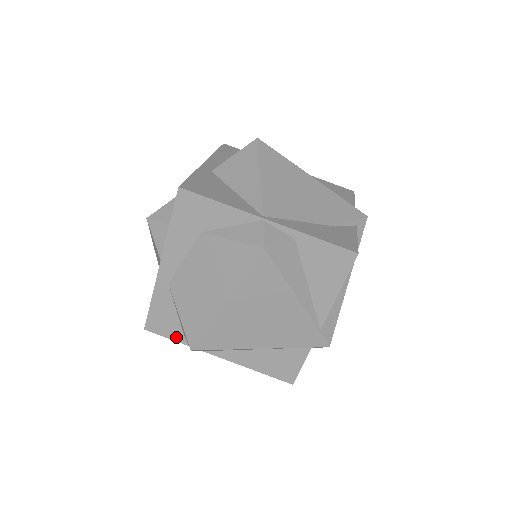
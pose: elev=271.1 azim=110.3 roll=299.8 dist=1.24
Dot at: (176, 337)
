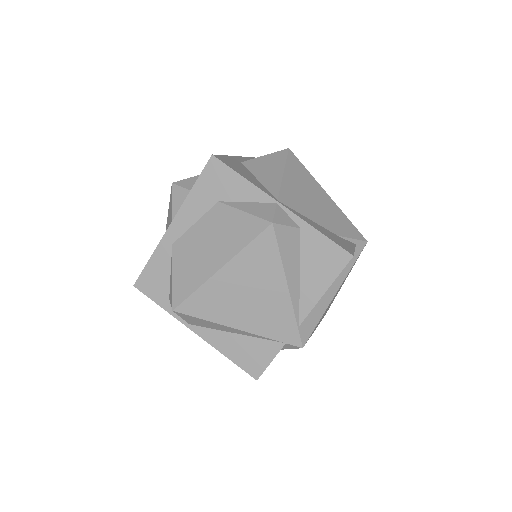
Dot at: (161, 301)
